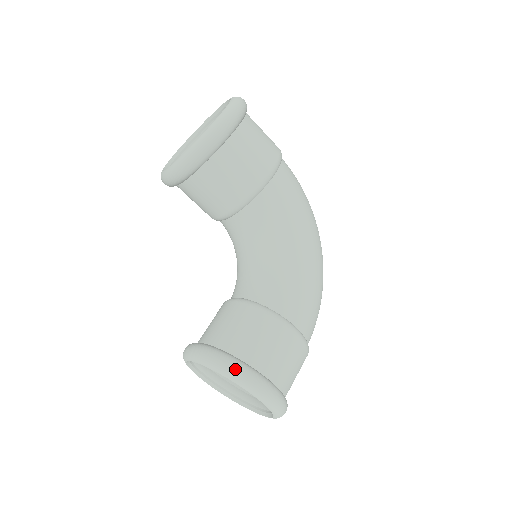
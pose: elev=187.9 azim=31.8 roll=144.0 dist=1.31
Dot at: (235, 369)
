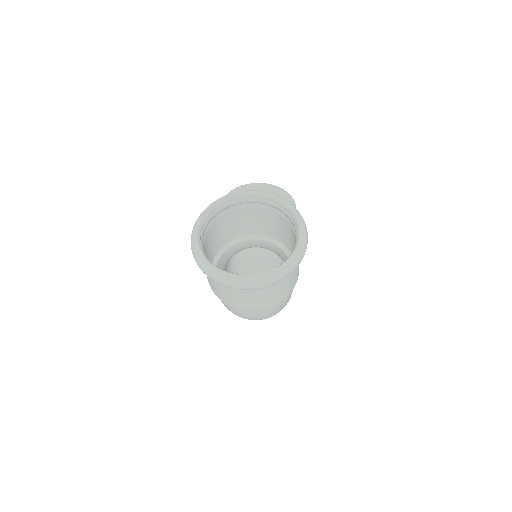
Dot at: (297, 210)
